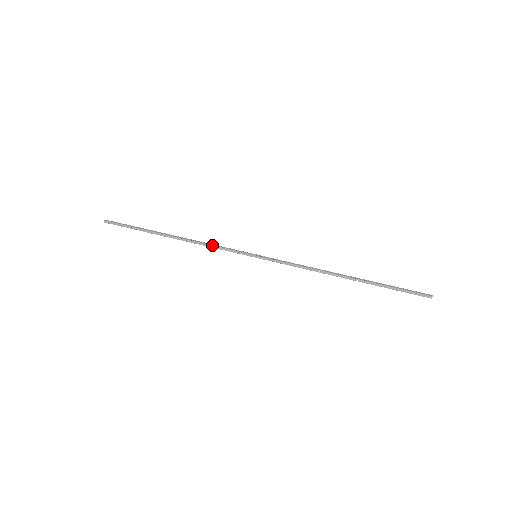
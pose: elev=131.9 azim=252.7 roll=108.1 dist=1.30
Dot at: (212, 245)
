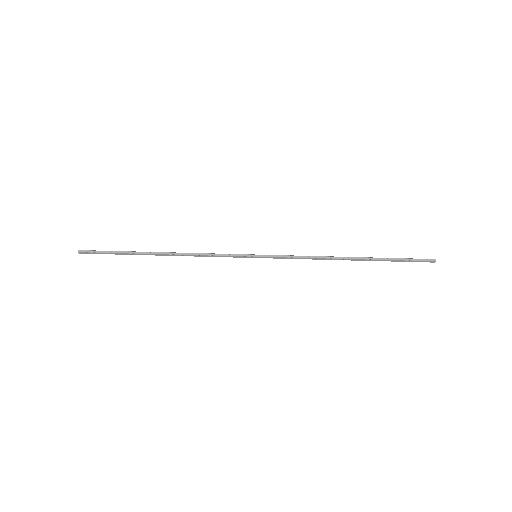
Dot at: (207, 255)
